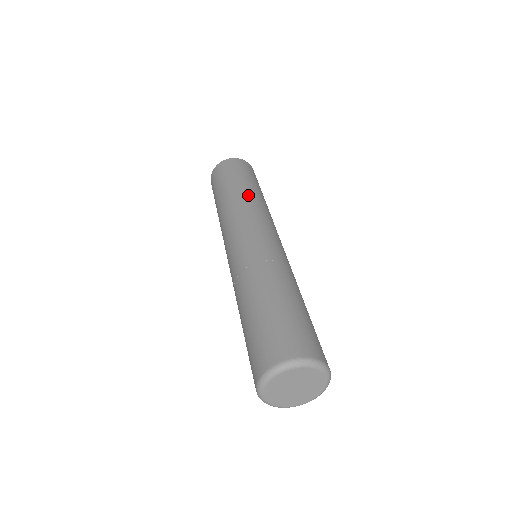
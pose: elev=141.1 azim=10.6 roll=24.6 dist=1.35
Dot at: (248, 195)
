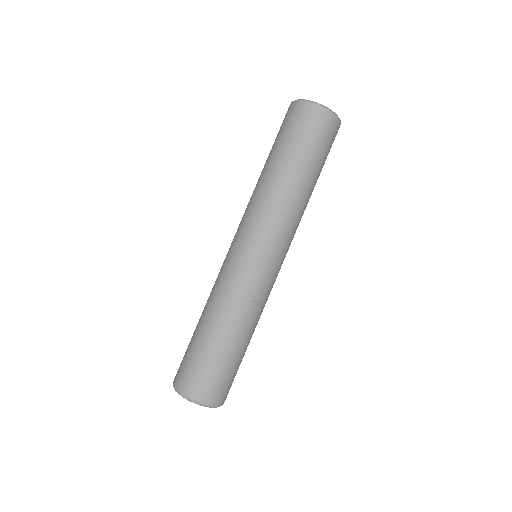
Dot at: (296, 194)
